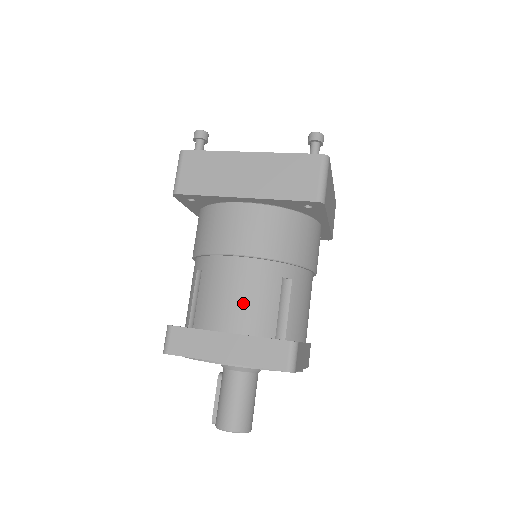
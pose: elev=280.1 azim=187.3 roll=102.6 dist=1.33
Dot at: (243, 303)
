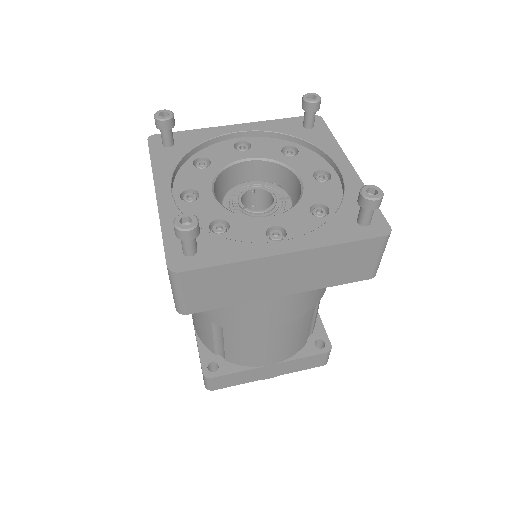
Dot at: (282, 347)
